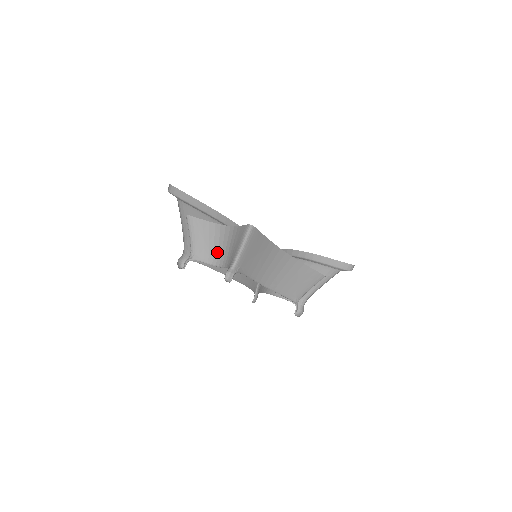
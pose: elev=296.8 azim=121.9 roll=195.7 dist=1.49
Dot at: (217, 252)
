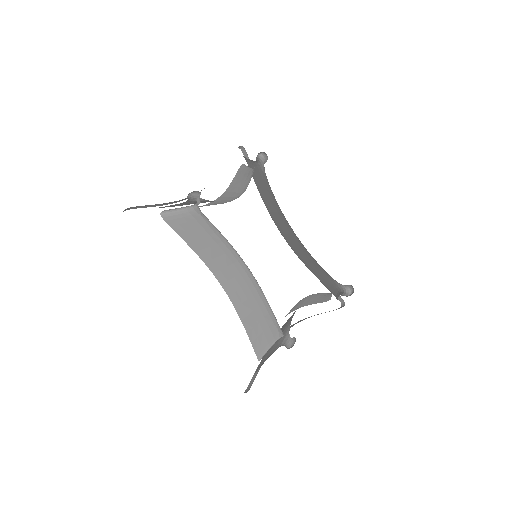
Dot at: occluded
